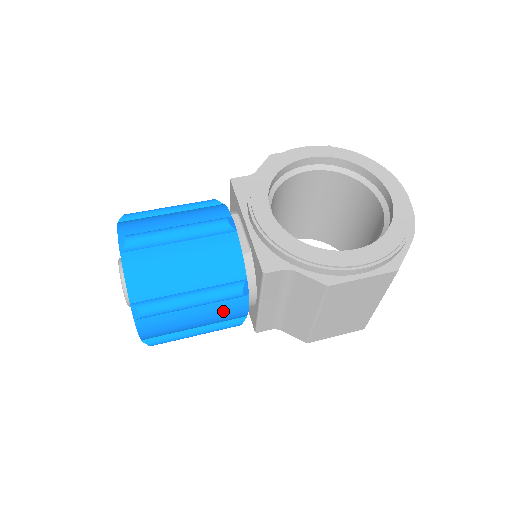
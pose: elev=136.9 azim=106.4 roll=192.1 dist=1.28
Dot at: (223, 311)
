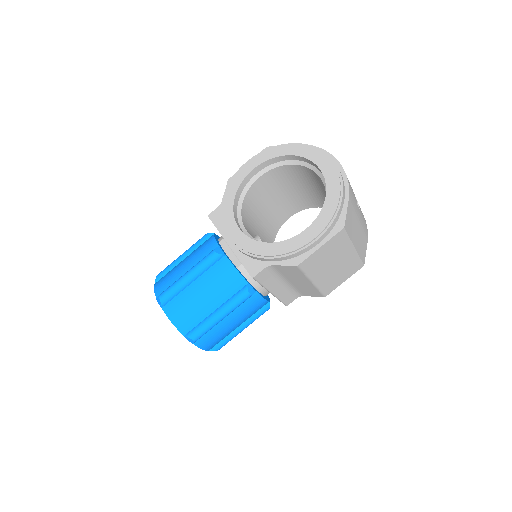
Dot at: (247, 309)
